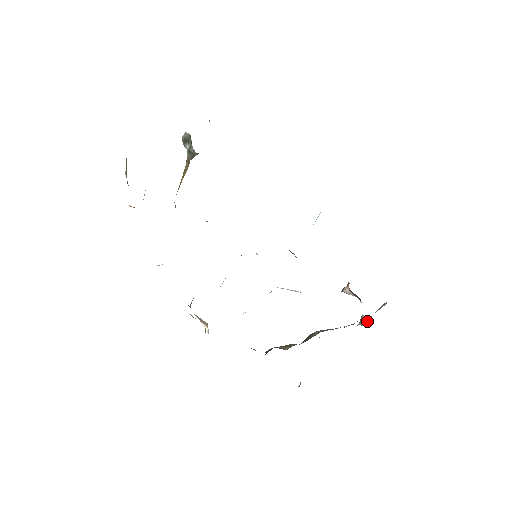
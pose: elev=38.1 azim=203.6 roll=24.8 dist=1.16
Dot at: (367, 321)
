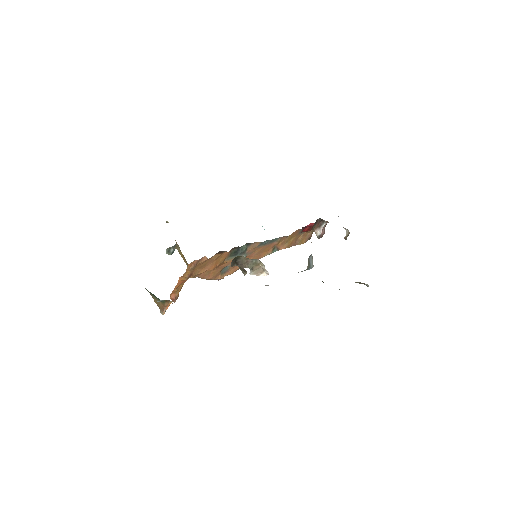
Dot at: (347, 234)
